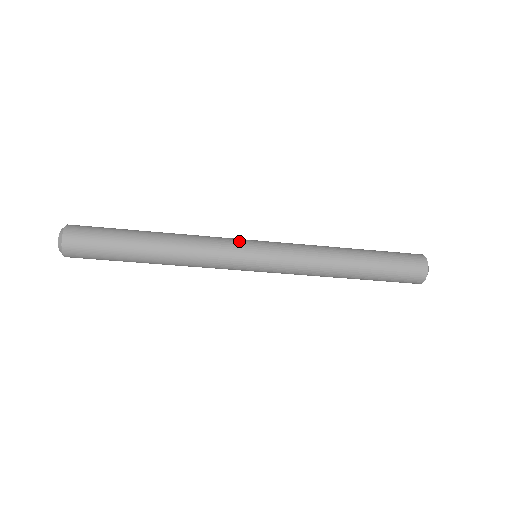
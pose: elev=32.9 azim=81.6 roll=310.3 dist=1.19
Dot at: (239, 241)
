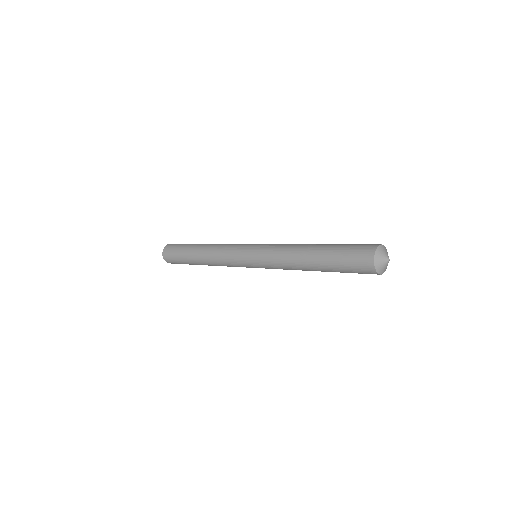
Dot at: (238, 251)
